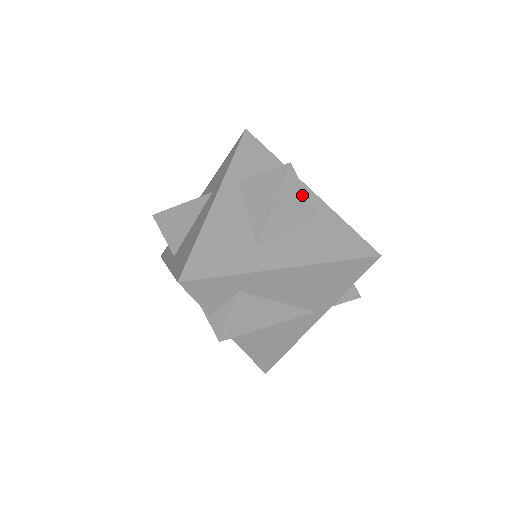
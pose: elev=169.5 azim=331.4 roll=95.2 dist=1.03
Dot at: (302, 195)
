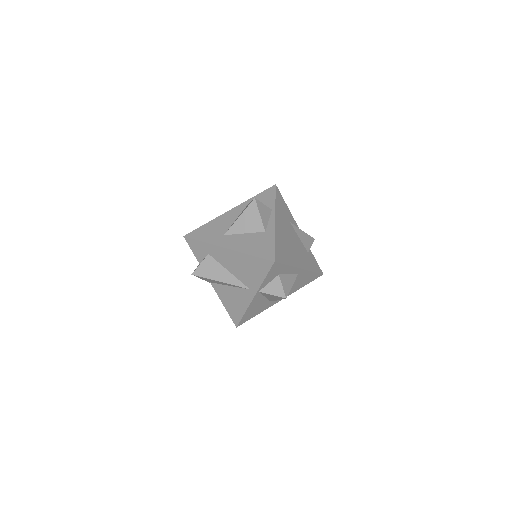
Dot at: (258, 218)
